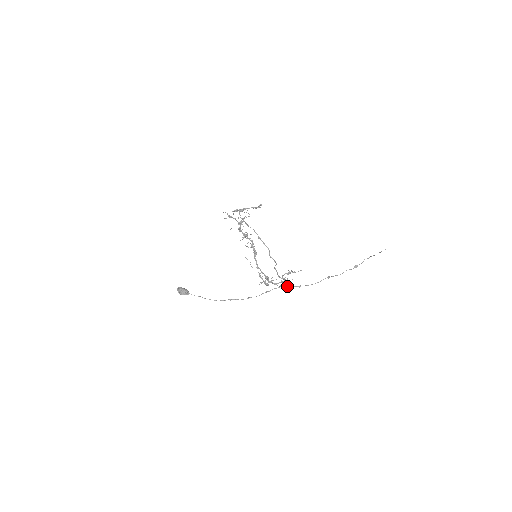
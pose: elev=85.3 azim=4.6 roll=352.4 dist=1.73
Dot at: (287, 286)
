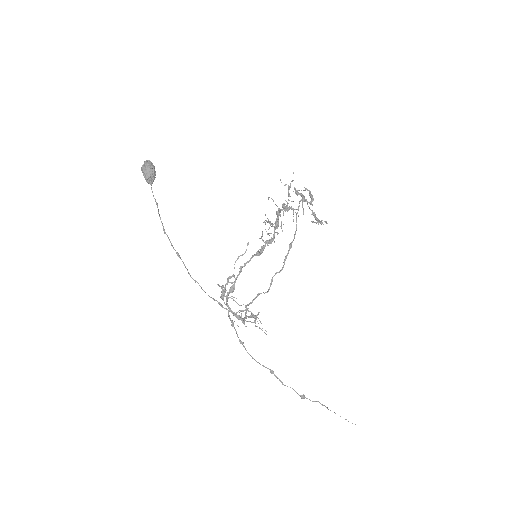
Dot at: occluded
